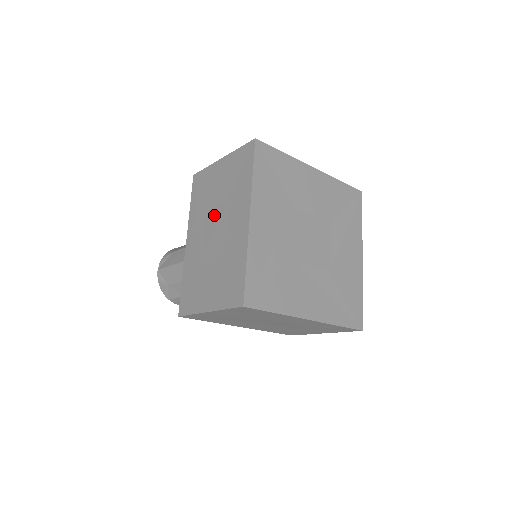
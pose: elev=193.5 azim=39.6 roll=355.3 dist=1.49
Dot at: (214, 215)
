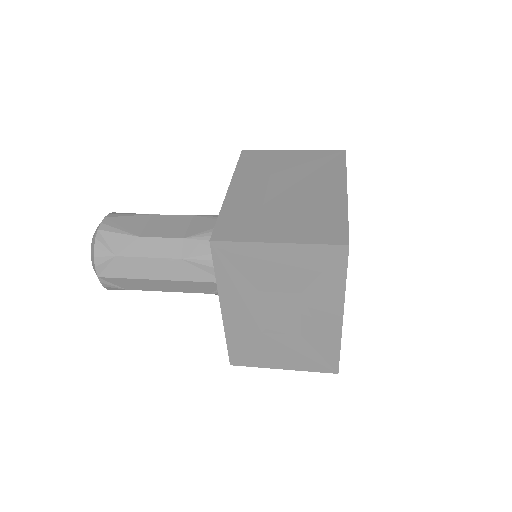
Dot at: (276, 300)
